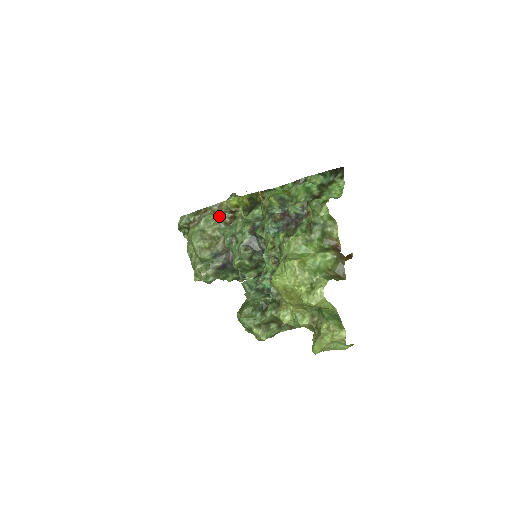
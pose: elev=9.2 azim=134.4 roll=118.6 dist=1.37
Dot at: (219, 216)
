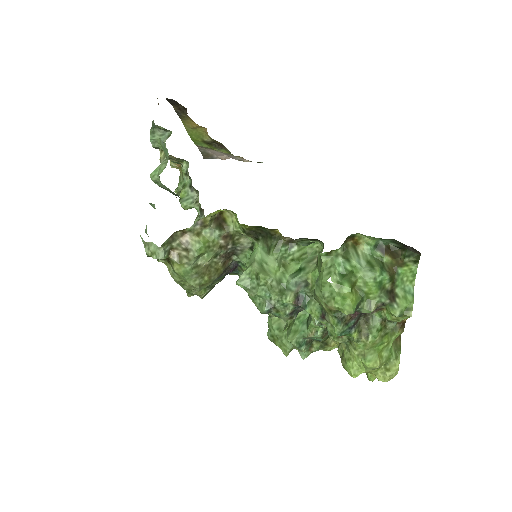
Dot at: (210, 242)
